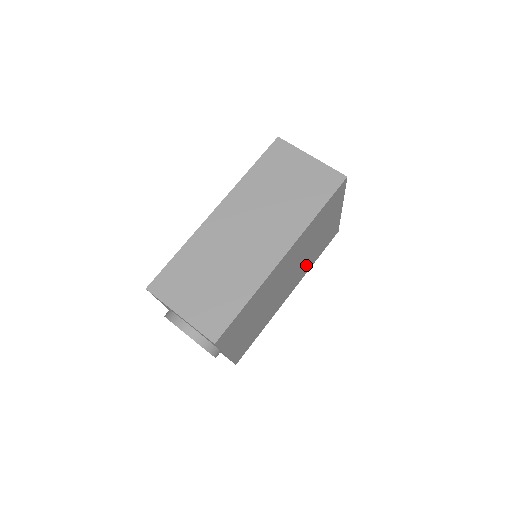
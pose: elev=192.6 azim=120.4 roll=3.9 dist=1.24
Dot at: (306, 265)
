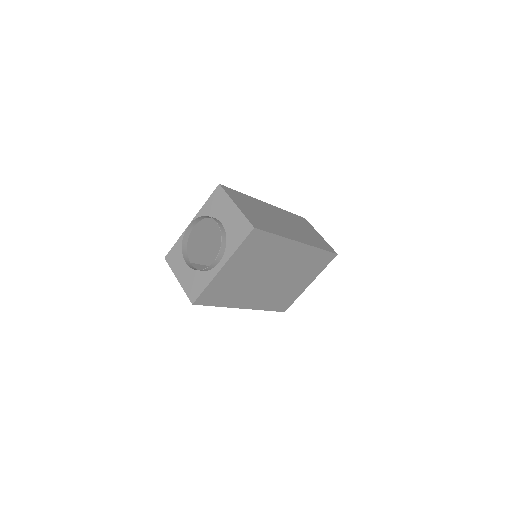
Dot at: (270, 297)
